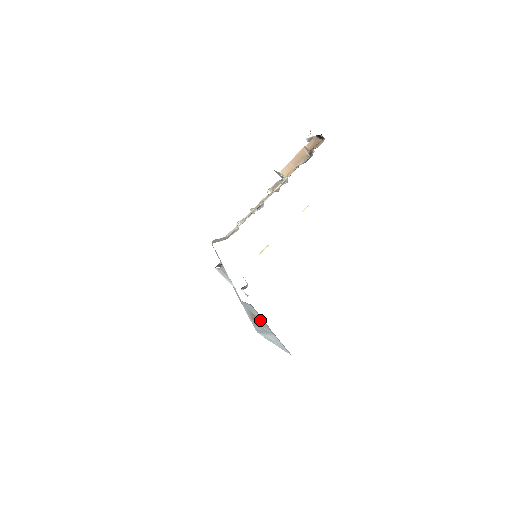
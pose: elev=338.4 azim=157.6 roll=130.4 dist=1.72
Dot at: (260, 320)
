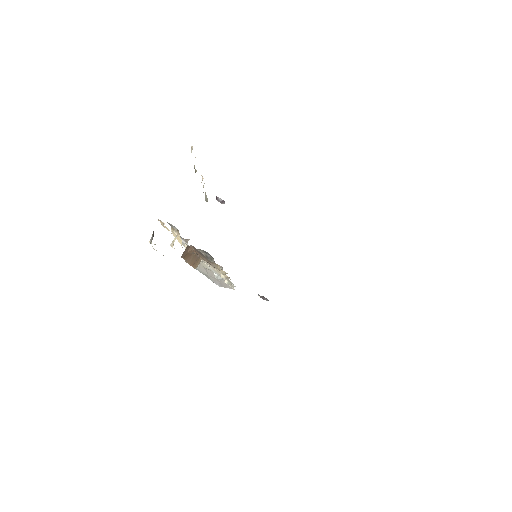
Dot at: occluded
